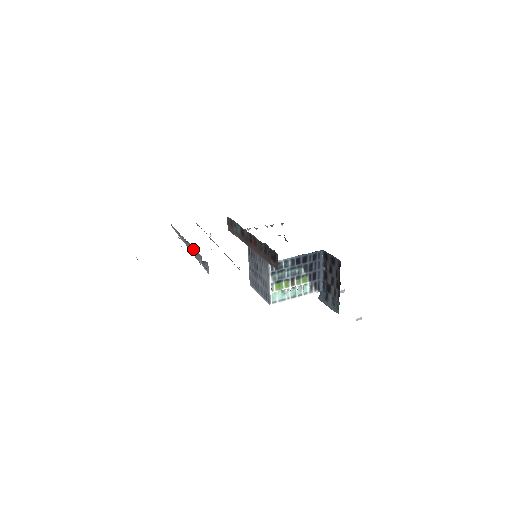
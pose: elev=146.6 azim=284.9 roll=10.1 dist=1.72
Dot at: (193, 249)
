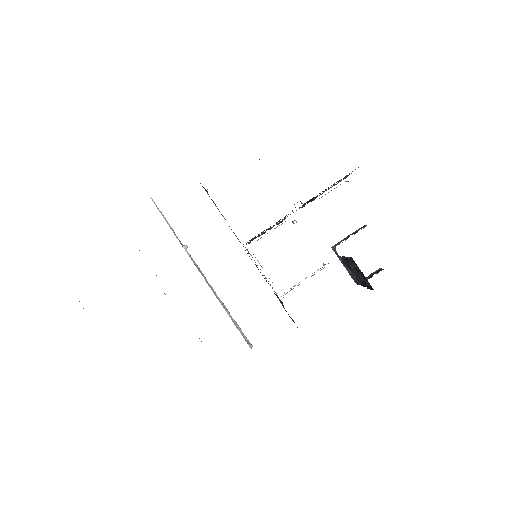
Dot at: occluded
